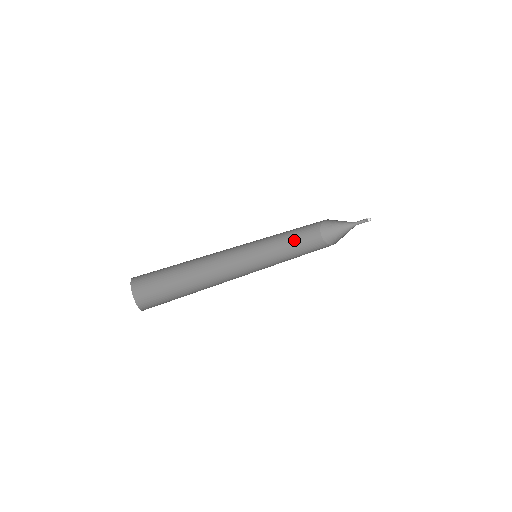
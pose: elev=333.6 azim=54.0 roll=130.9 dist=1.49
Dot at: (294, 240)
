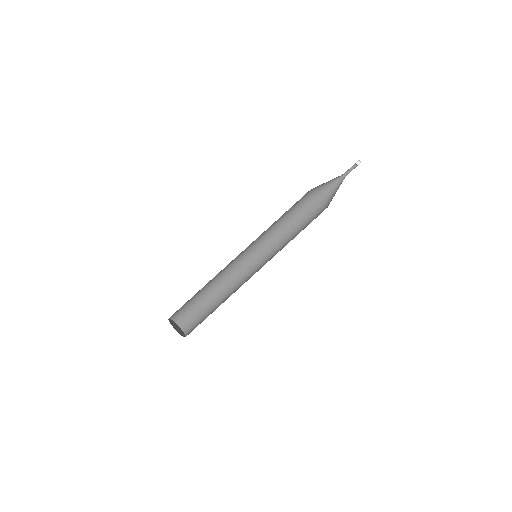
Dot at: (291, 220)
